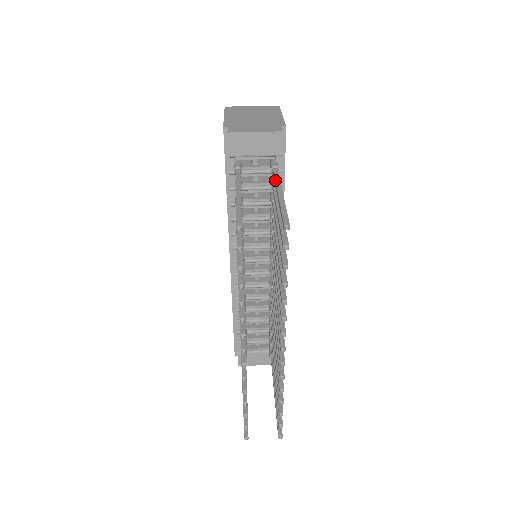
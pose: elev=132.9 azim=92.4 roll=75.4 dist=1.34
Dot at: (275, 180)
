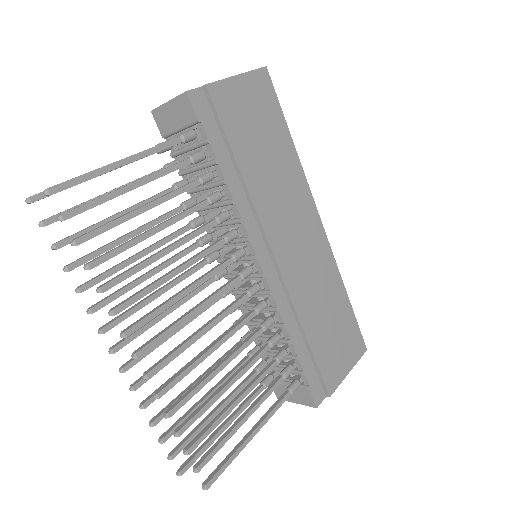
Dot at: (147, 149)
